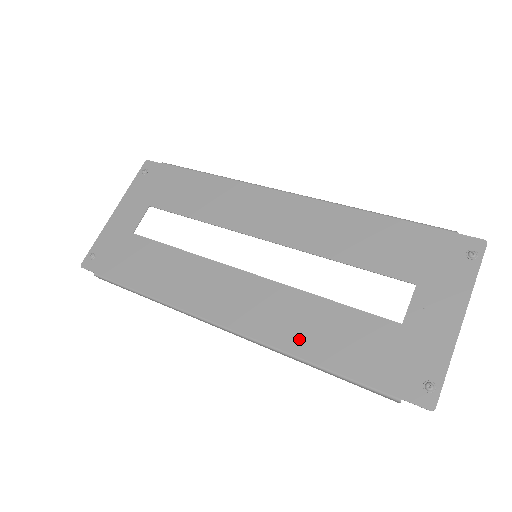
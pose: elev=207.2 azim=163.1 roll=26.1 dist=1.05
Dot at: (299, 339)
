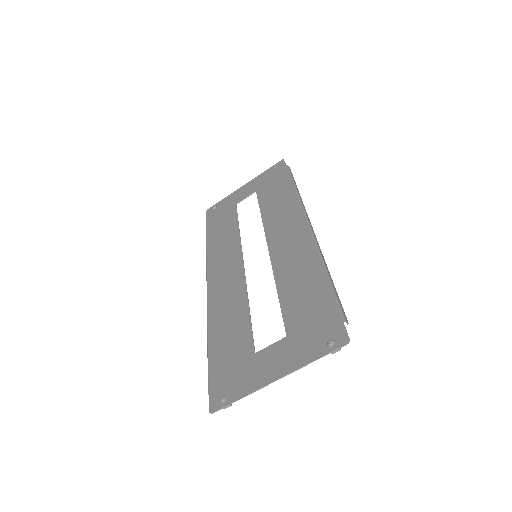
Dot at: (218, 320)
